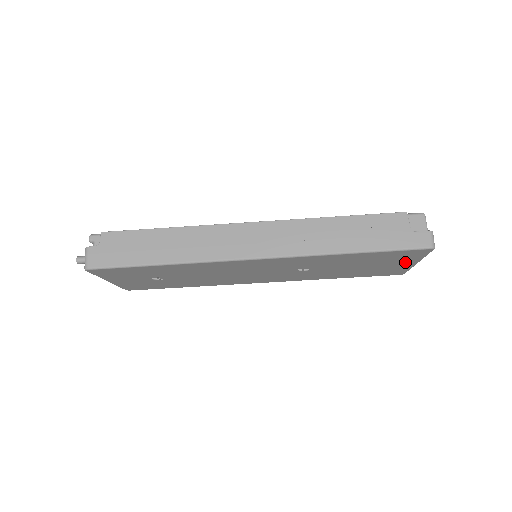
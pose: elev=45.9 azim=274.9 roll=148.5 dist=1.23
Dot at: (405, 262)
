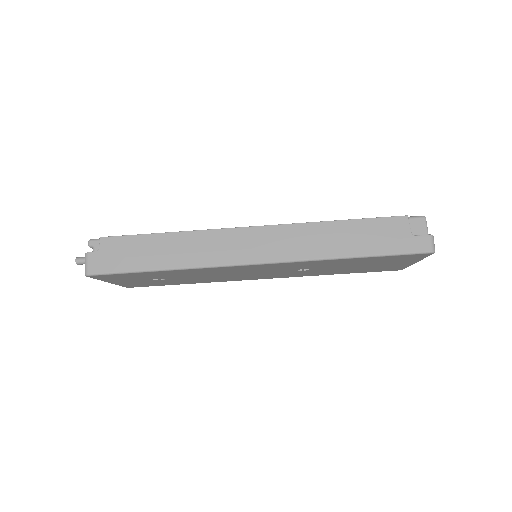
Dot at: (405, 262)
